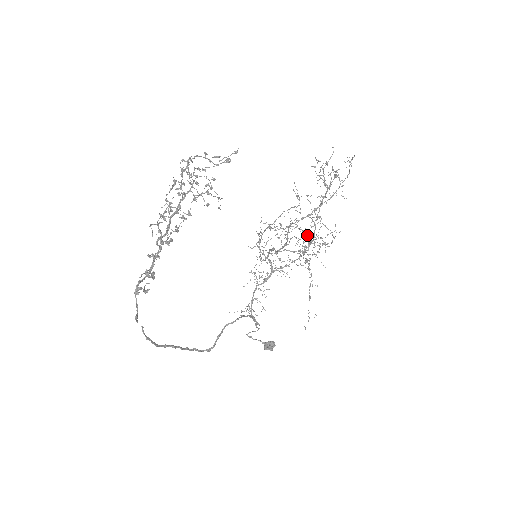
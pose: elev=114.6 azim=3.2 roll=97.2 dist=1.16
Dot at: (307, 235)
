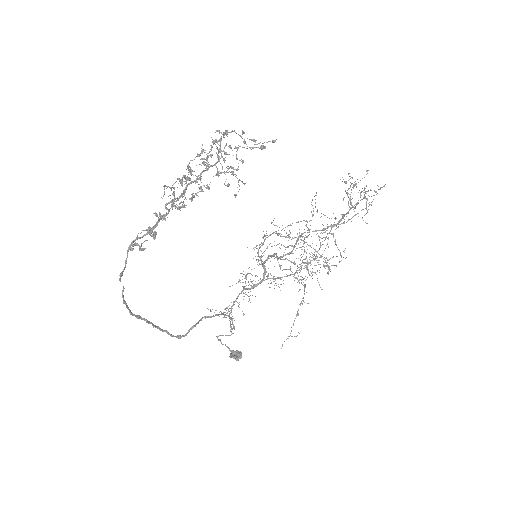
Dot at: occluded
